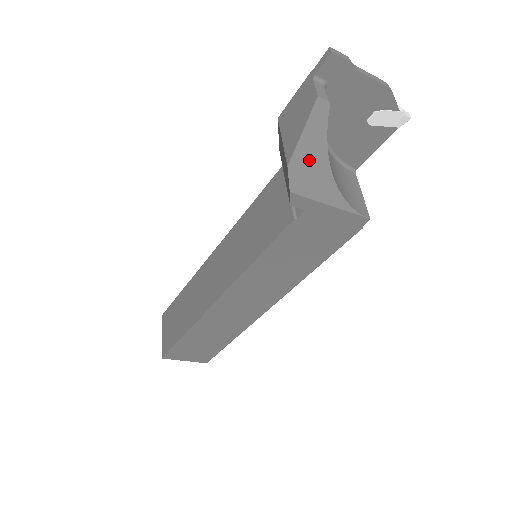
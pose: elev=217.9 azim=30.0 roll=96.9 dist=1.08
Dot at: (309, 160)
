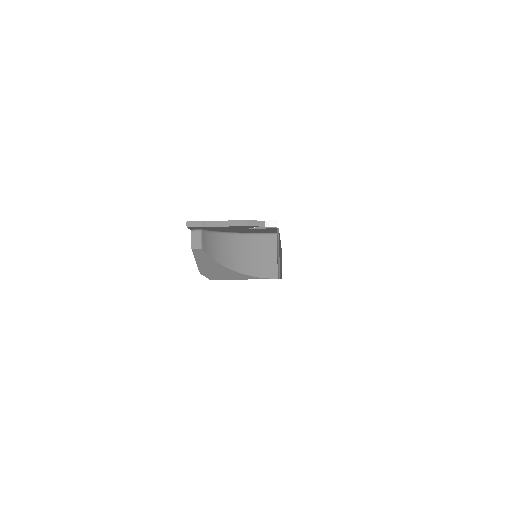
Dot at: (211, 269)
